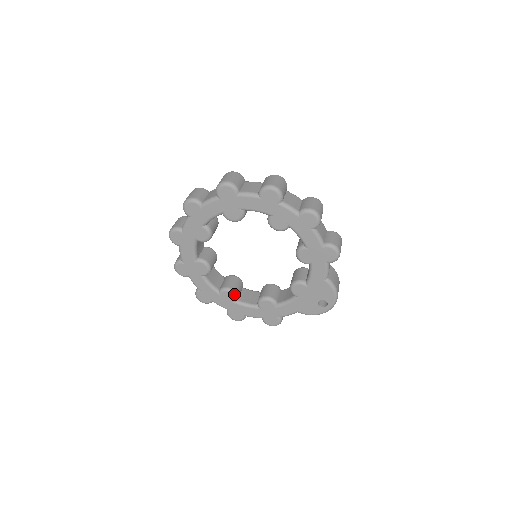
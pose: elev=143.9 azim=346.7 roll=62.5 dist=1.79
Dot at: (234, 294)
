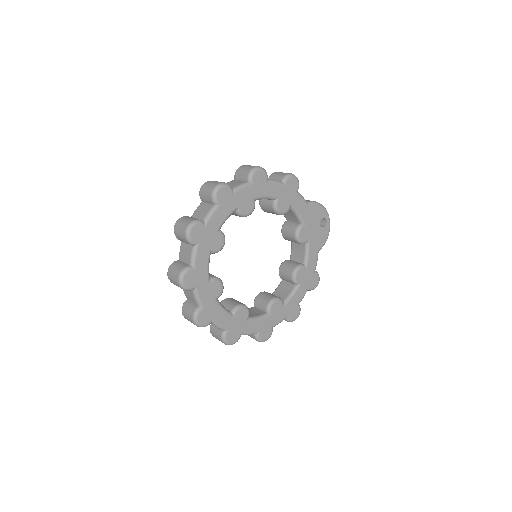
Dot at: (277, 300)
